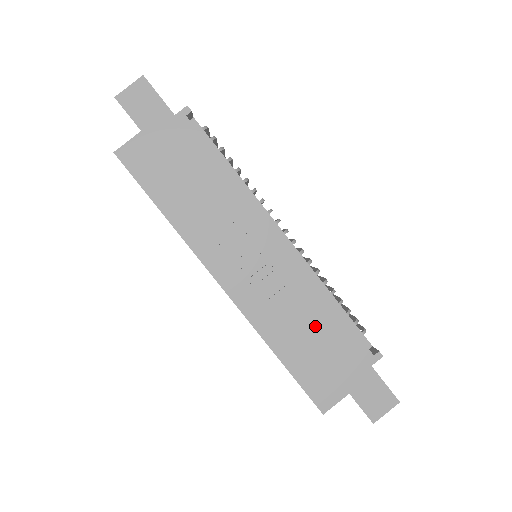
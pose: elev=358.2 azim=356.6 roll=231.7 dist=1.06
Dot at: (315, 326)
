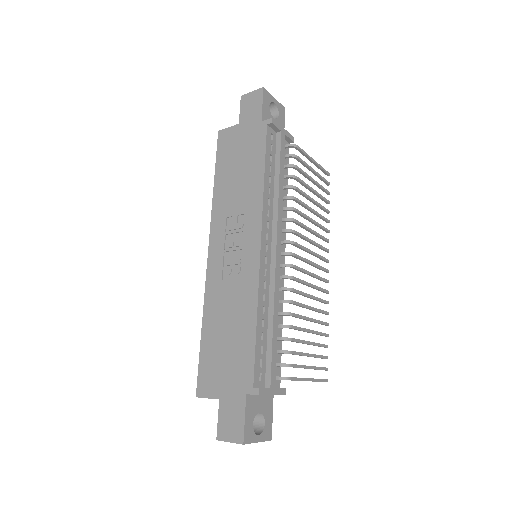
Dot at: (235, 327)
